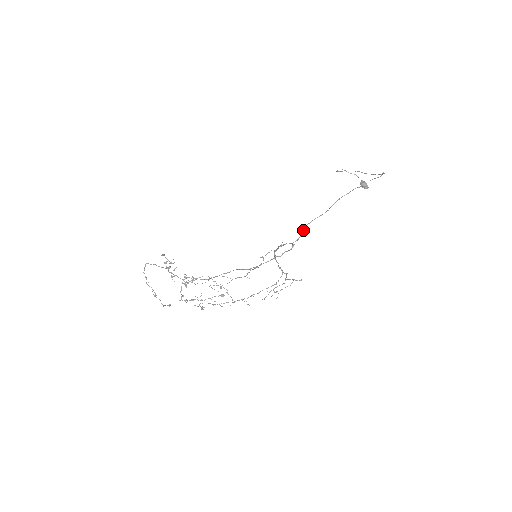
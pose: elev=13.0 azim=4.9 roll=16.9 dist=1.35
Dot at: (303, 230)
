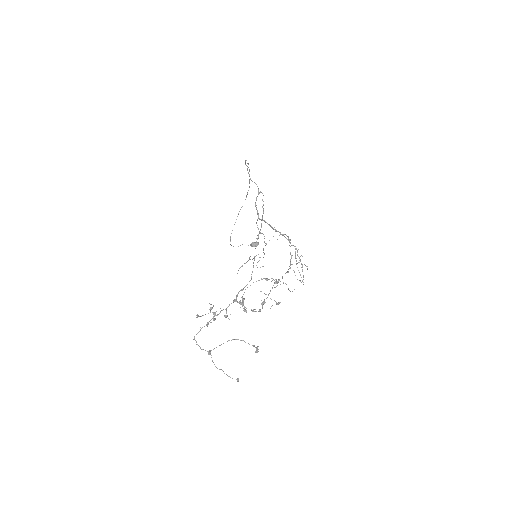
Dot at: occluded
